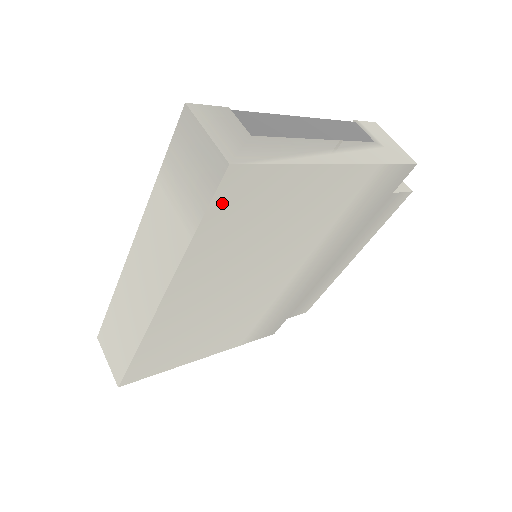
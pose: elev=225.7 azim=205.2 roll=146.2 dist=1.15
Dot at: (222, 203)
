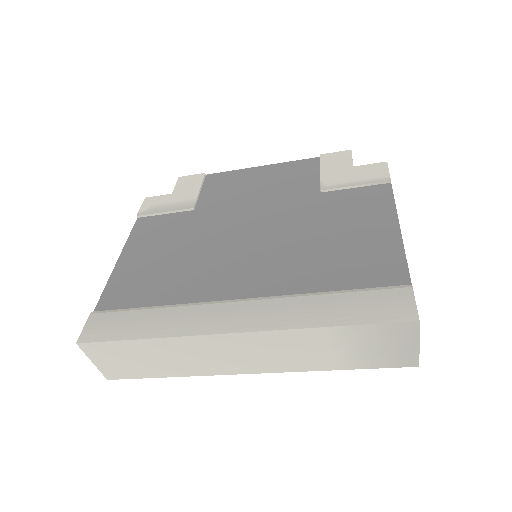
Dot at: occluded
